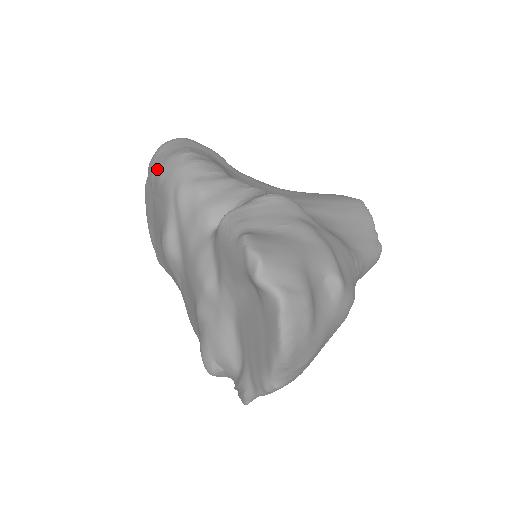
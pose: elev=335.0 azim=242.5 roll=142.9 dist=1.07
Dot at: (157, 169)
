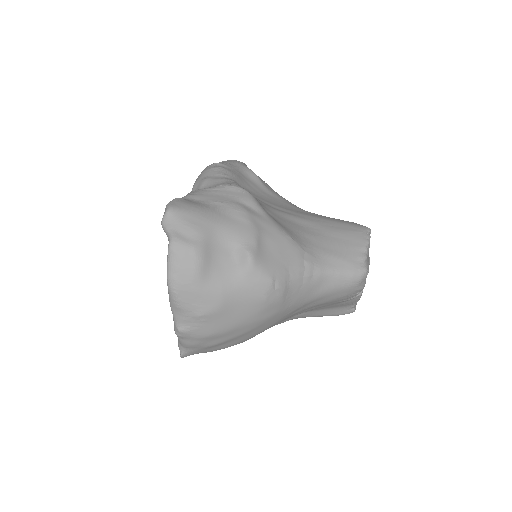
Dot at: occluded
